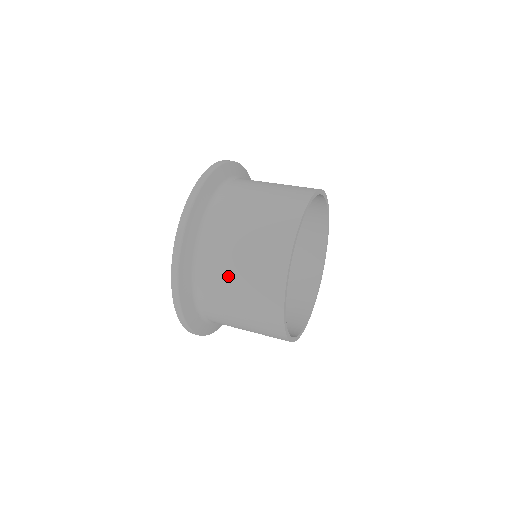
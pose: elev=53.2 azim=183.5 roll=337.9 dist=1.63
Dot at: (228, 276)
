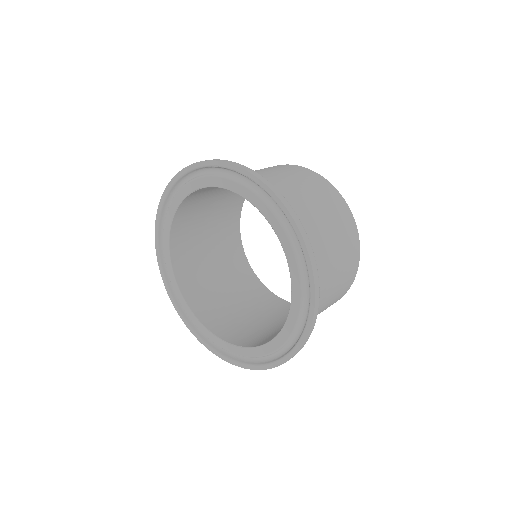
Dot at: occluded
